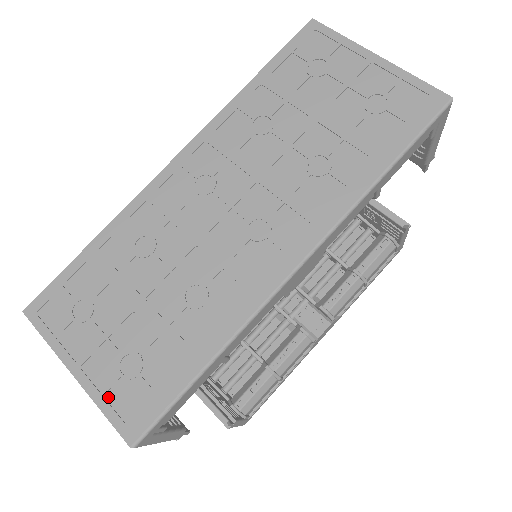
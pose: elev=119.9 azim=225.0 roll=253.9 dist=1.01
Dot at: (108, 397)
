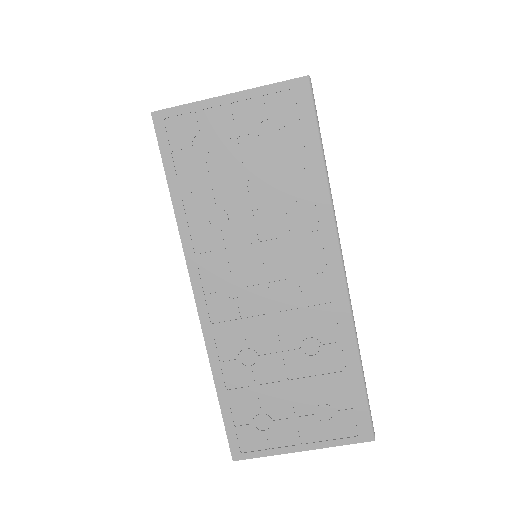
Dot at: (334, 437)
